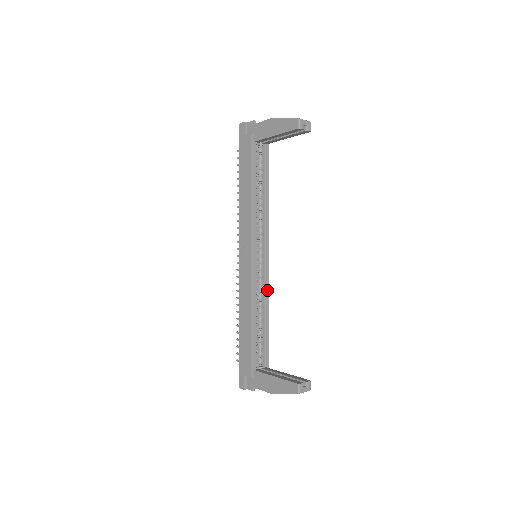
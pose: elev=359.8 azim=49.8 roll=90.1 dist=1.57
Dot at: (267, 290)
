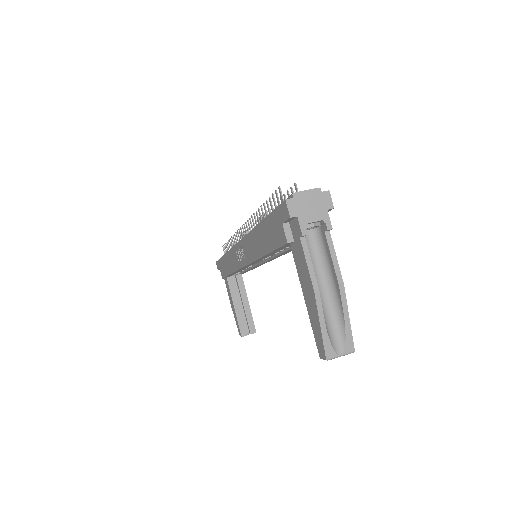
Dot at: (260, 265)
